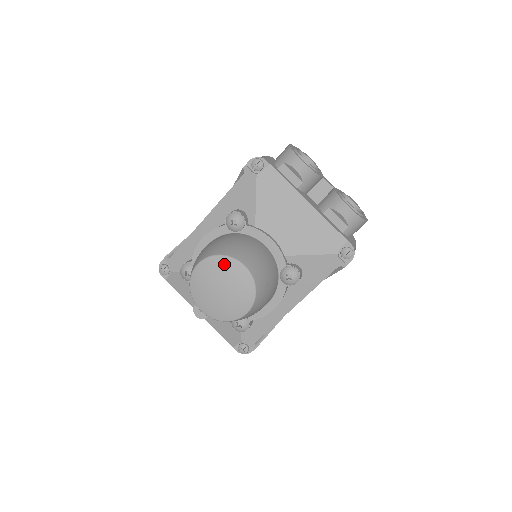
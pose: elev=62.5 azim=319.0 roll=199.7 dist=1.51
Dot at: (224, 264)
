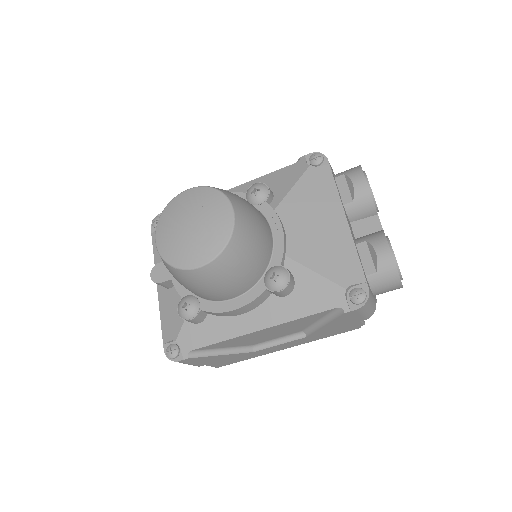
Dot at: (214, 199)
